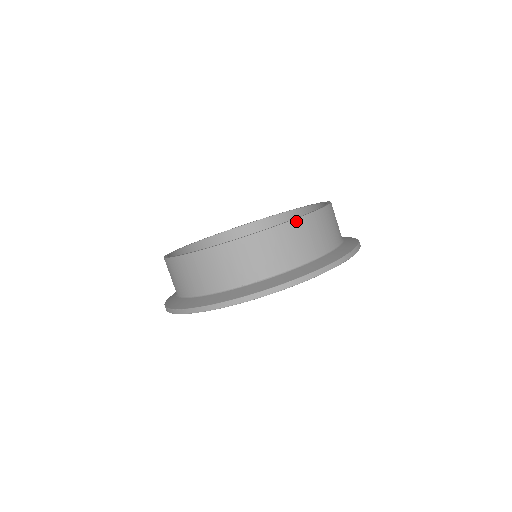
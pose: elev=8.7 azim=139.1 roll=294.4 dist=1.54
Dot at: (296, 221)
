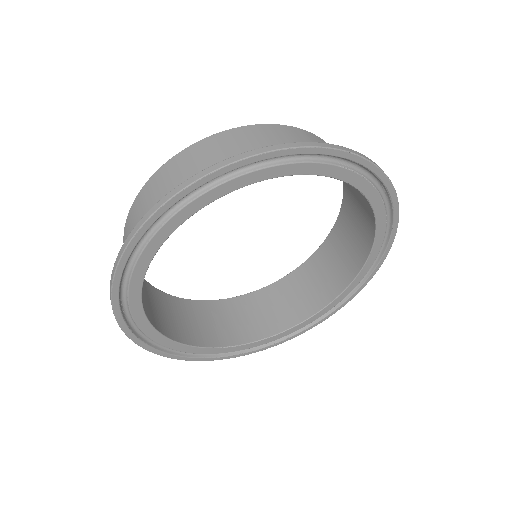
Dot at: (274, 126)
